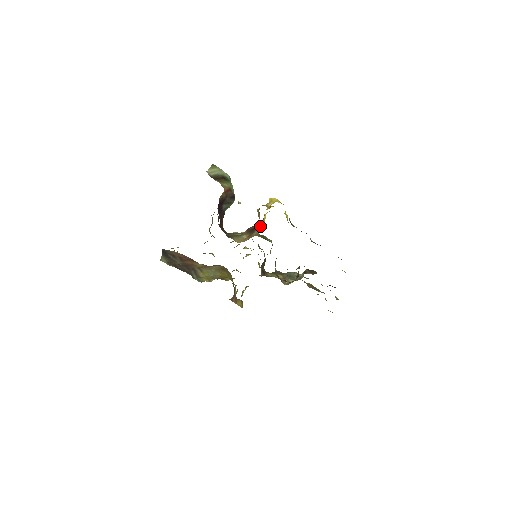
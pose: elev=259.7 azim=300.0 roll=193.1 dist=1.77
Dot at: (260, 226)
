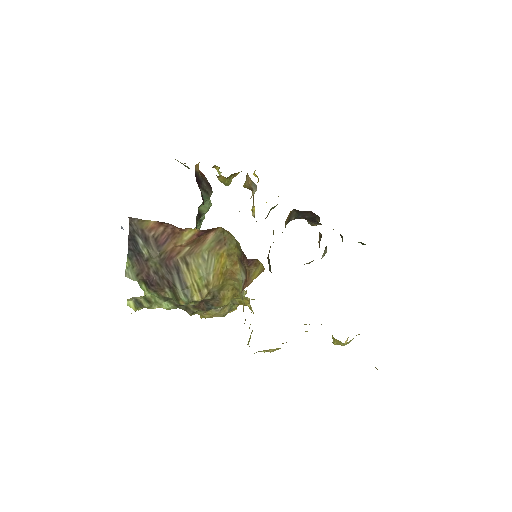
Dot at: (253, 191)
